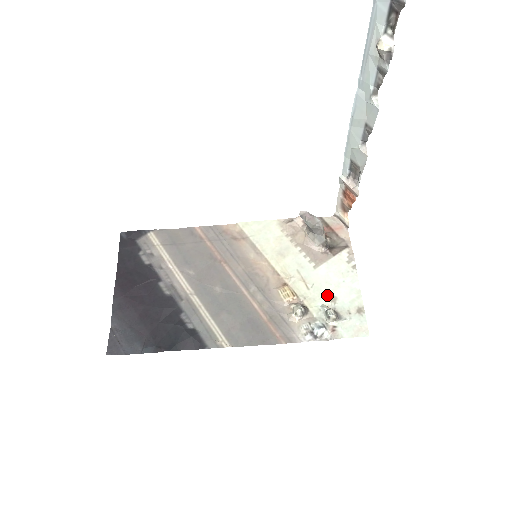
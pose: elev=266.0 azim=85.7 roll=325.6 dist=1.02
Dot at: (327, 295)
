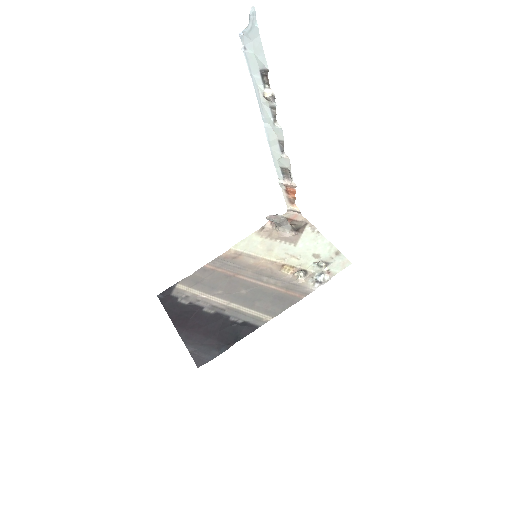
Dot at: (312, 256)
